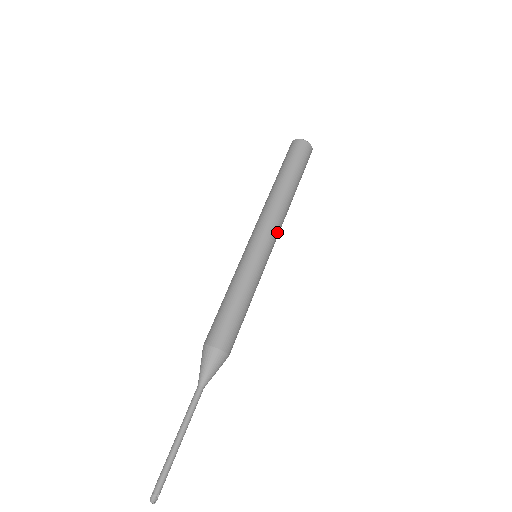
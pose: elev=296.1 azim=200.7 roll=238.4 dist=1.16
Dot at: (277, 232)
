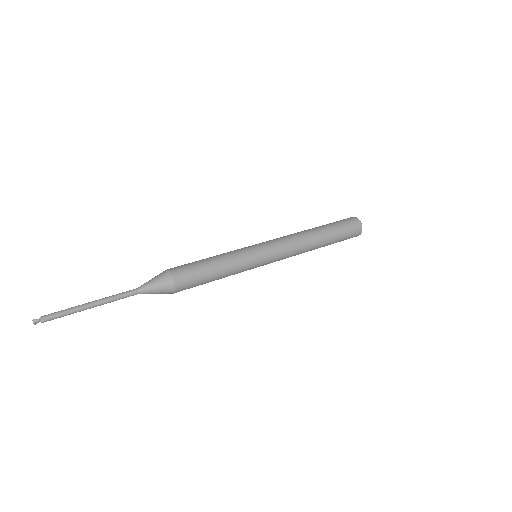
Dot at: (281, 242)
